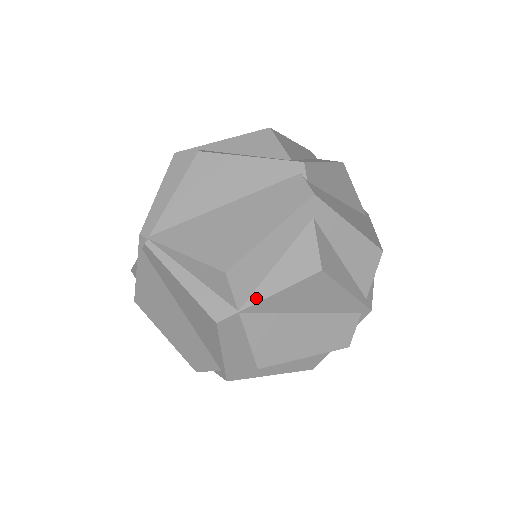
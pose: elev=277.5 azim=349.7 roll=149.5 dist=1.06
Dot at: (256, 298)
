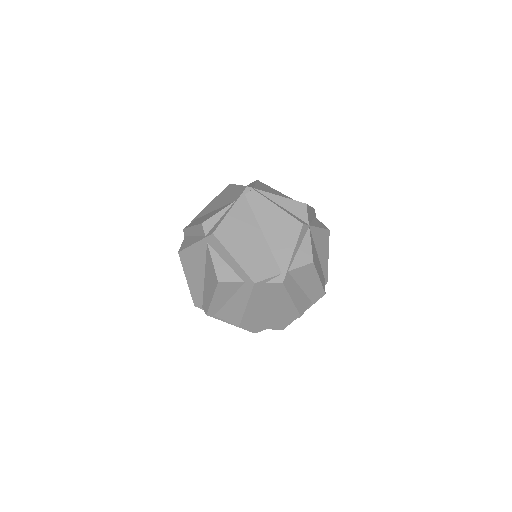
Dot at: (313, 225)
